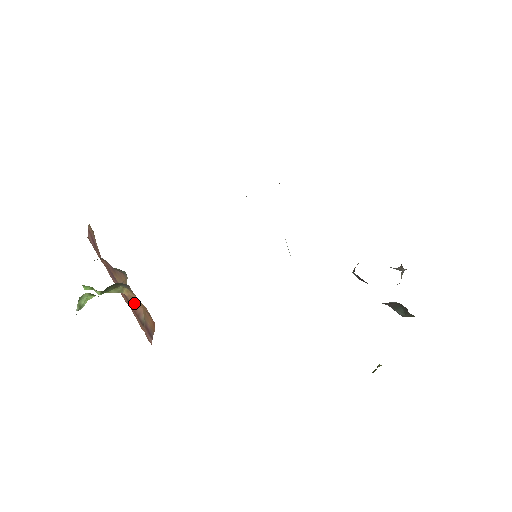
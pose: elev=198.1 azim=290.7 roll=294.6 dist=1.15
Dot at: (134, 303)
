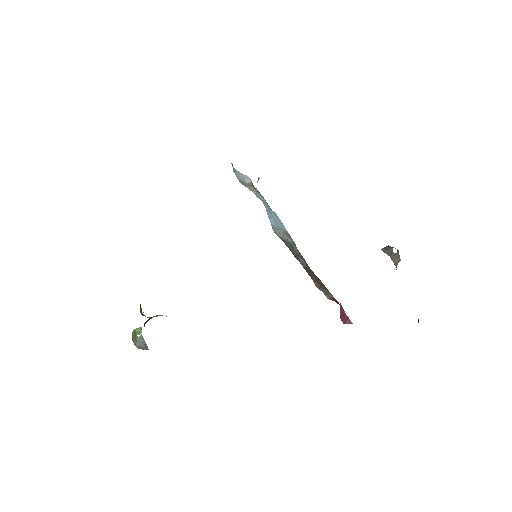
Dot at: occluded
